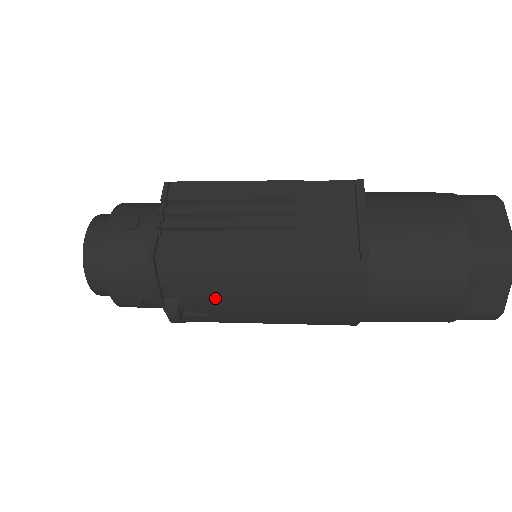
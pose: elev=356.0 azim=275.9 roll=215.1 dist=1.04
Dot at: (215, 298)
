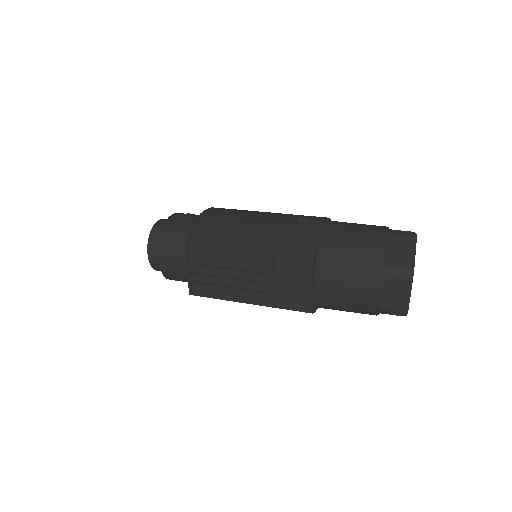
Dot at: occluded
